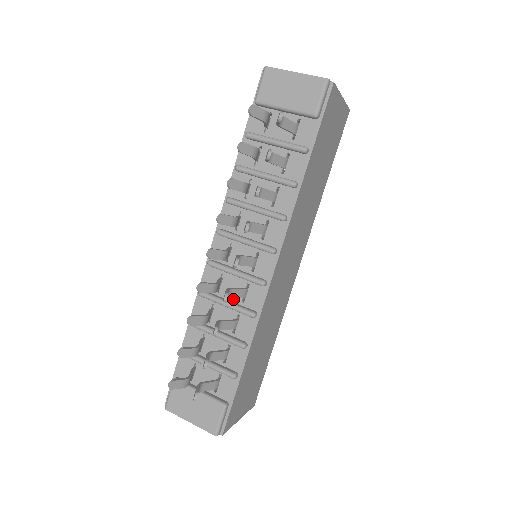
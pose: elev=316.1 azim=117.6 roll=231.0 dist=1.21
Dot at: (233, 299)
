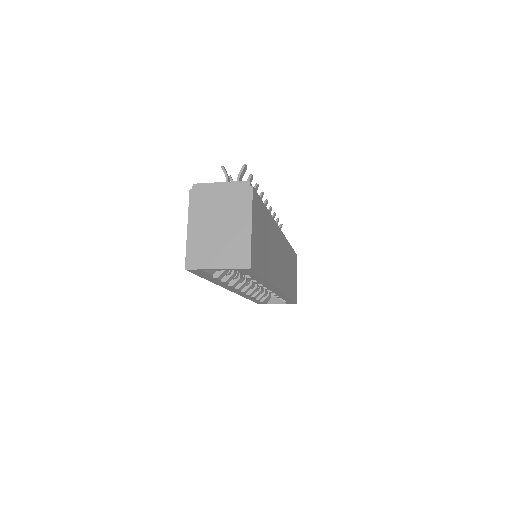
Dot at: occluded
